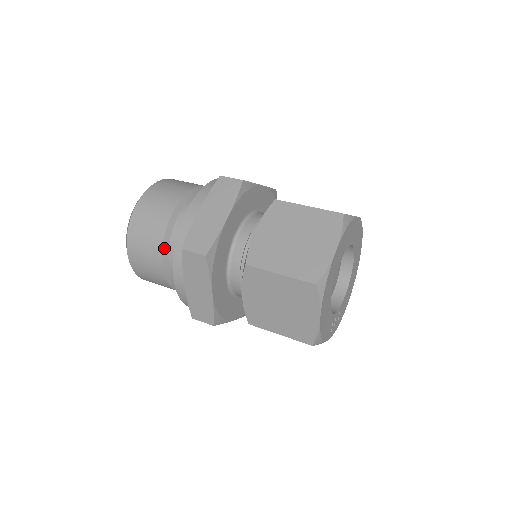
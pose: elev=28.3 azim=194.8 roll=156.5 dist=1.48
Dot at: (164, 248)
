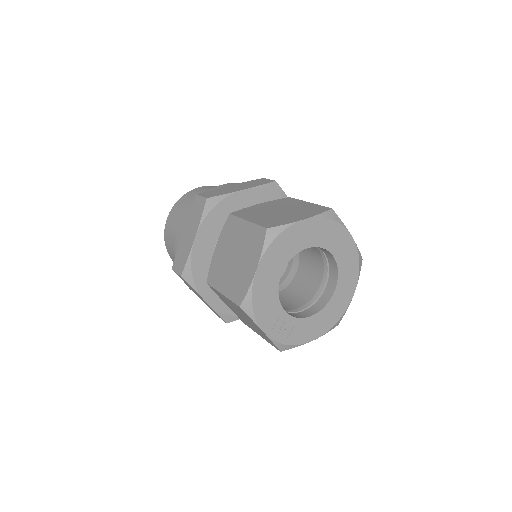
Dot at: occluded
